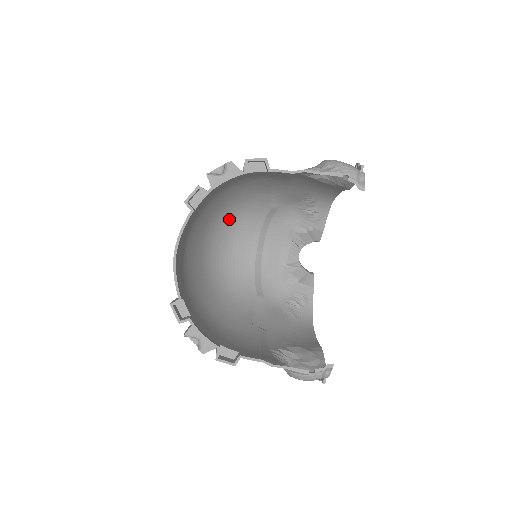
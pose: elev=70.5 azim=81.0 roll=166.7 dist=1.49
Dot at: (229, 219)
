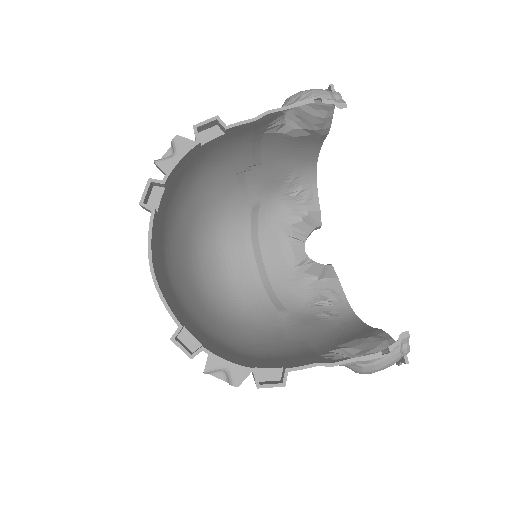
Dot at: (210, 236)
